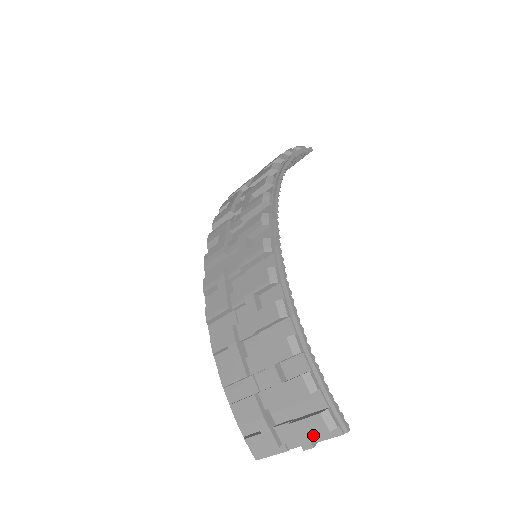
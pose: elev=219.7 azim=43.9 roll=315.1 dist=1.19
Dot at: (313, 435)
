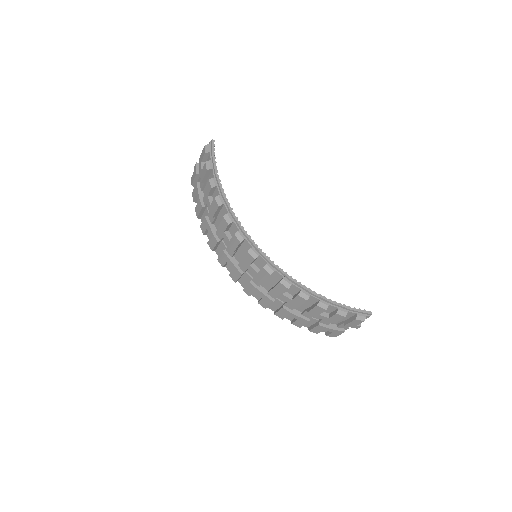
Dot at: (358, 324)
